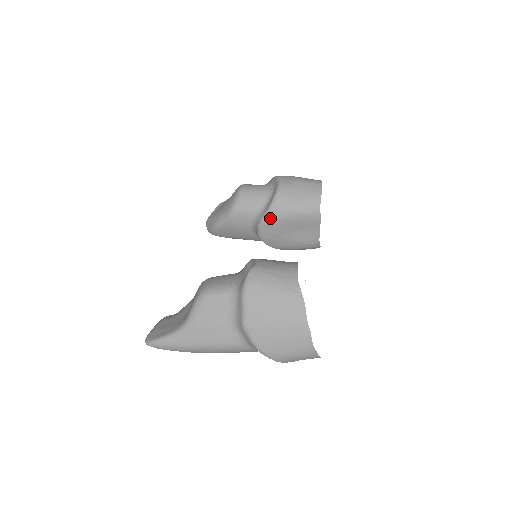
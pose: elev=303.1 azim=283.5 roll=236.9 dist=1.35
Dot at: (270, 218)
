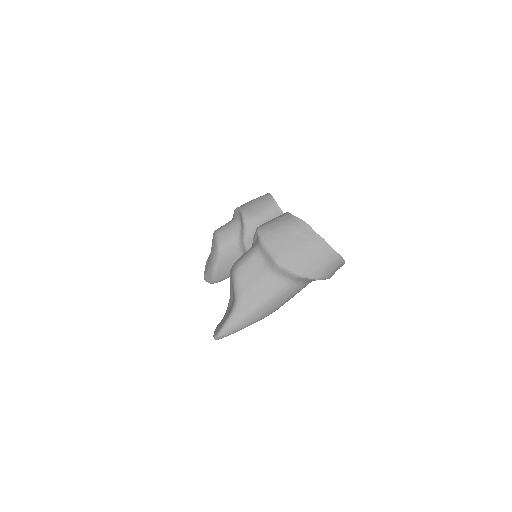
Dot at: (249, 233)
